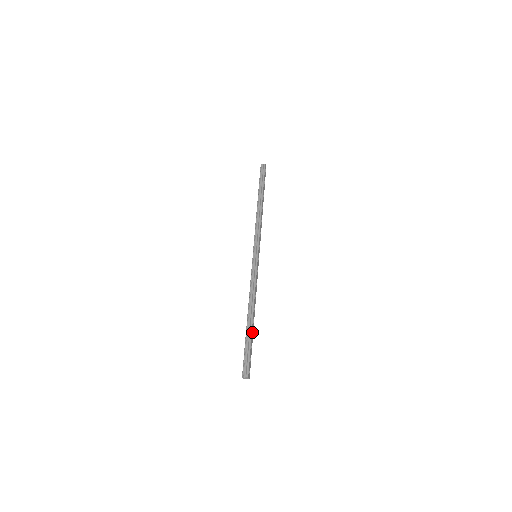
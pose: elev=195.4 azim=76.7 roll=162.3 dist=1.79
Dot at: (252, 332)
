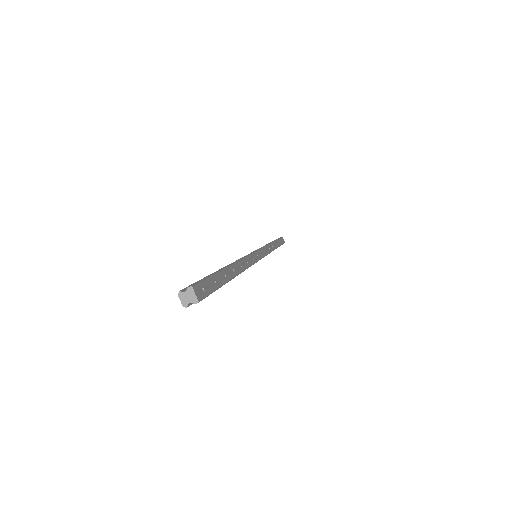
Dot at: (226, 275)
